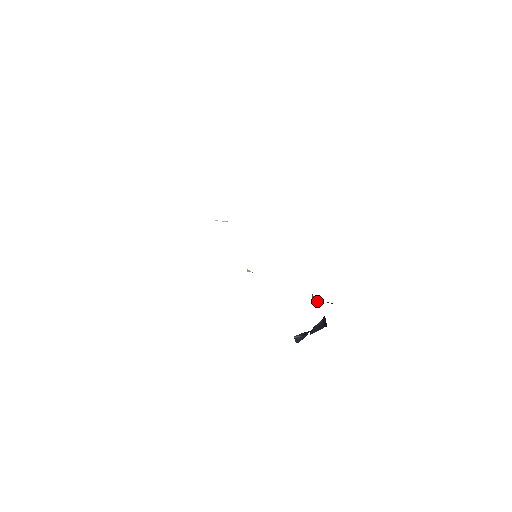
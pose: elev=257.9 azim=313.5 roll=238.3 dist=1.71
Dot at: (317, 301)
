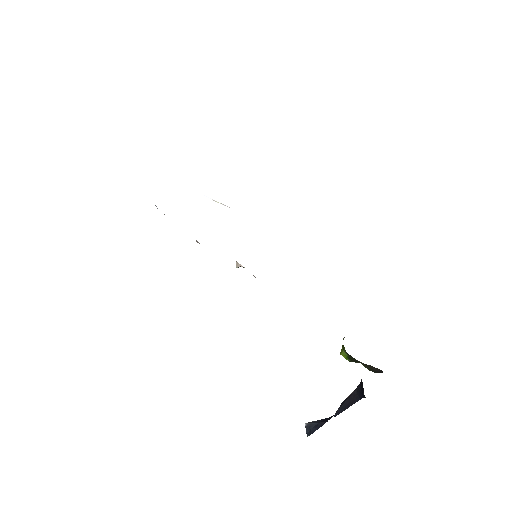
Dot at: (349, 356)
